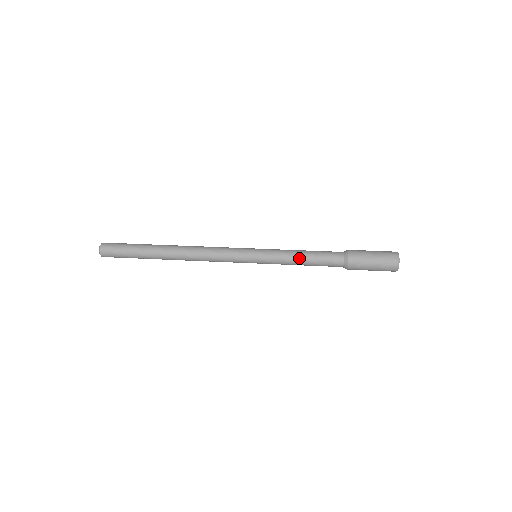
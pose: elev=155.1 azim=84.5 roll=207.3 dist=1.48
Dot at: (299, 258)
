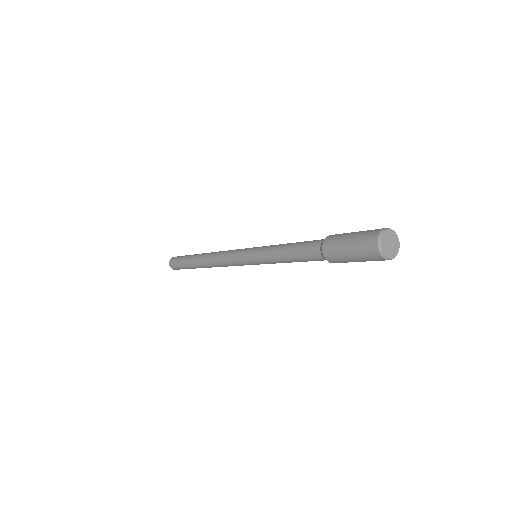
Dot at: (282, 248)
